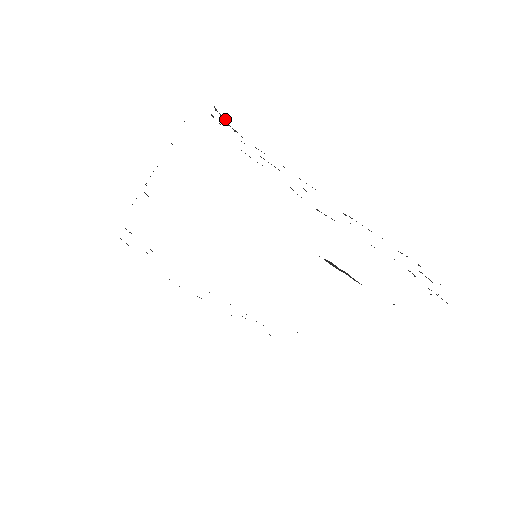
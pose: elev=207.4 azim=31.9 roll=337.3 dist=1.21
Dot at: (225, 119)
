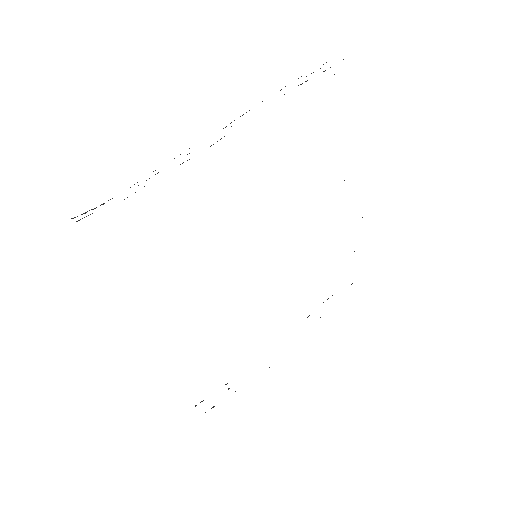
Dot at: (87, 211)
